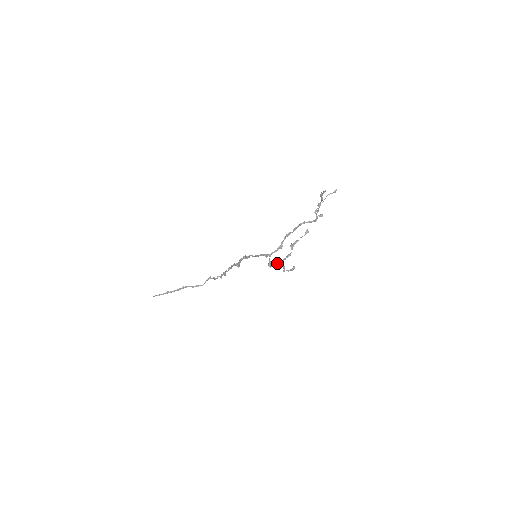
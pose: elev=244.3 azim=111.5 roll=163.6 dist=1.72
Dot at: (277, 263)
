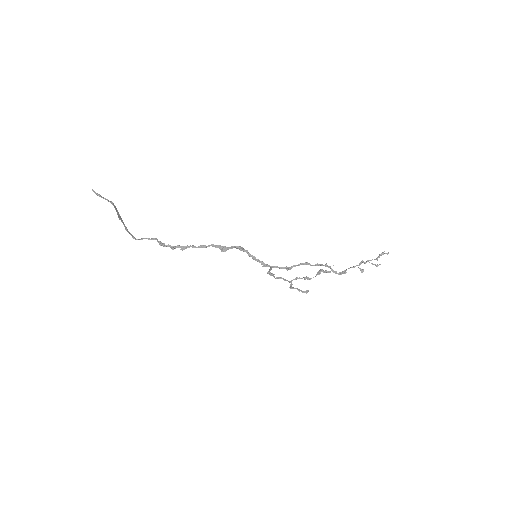
Dot at: occluded
